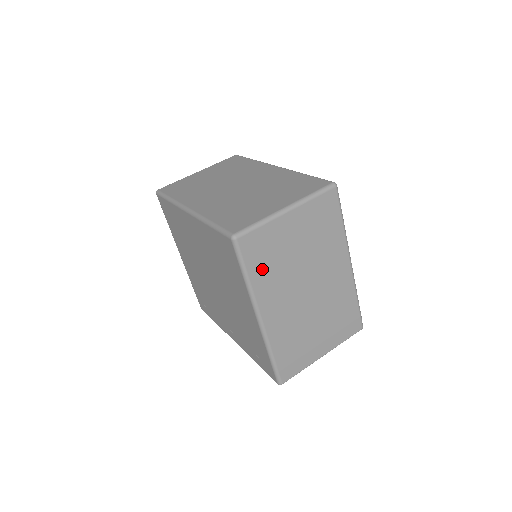
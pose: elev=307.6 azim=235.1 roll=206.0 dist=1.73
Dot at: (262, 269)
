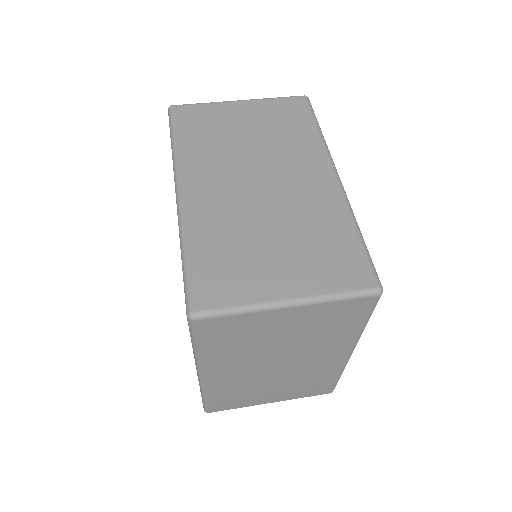
Dot at: (221, 346)
